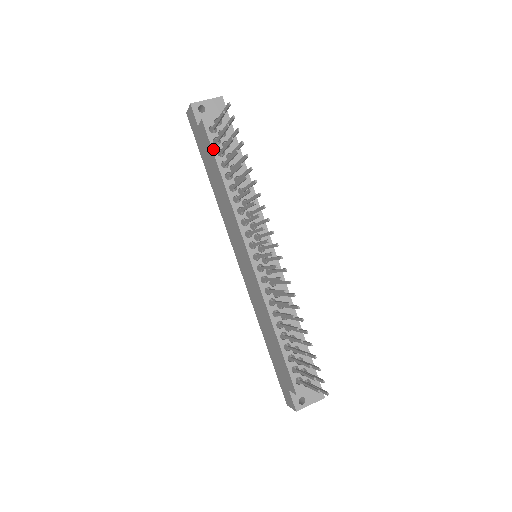
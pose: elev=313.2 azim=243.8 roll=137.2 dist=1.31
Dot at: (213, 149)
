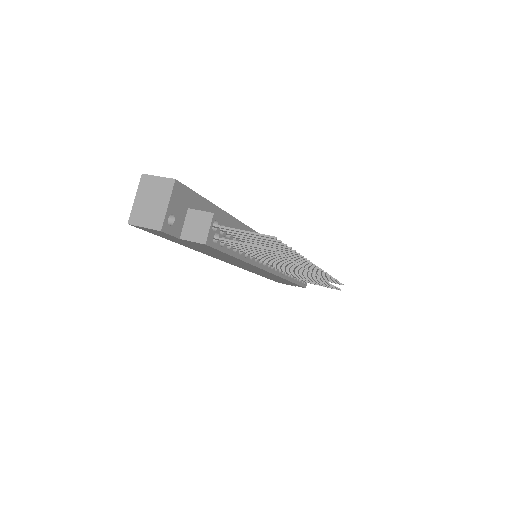
Dot at: (224, 252)
